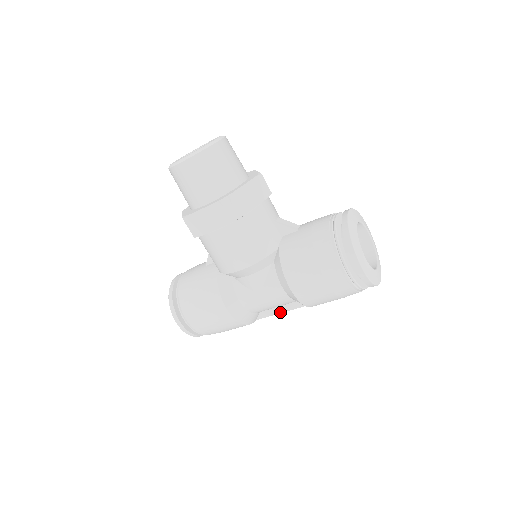
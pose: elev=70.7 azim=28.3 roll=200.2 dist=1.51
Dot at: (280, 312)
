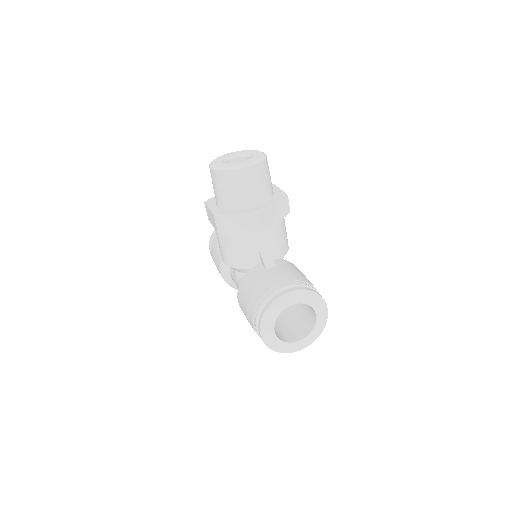
Dot at: occluded
